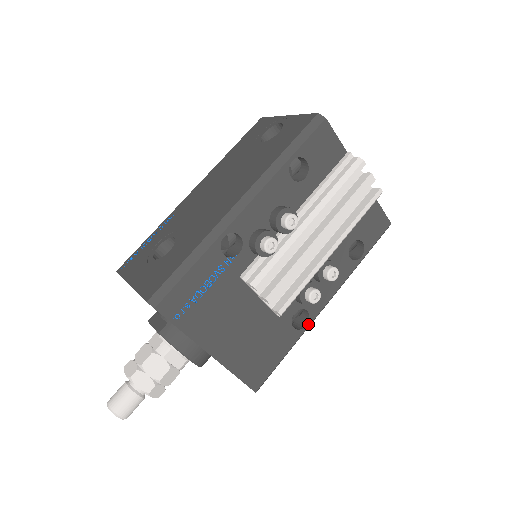
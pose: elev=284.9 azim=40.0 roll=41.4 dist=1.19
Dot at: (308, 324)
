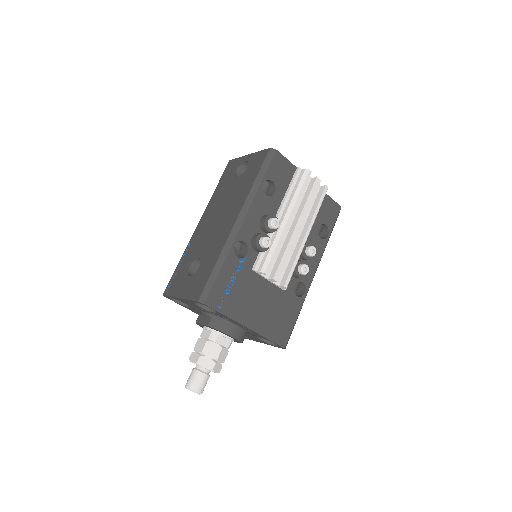
Dot at: (306, 291)
